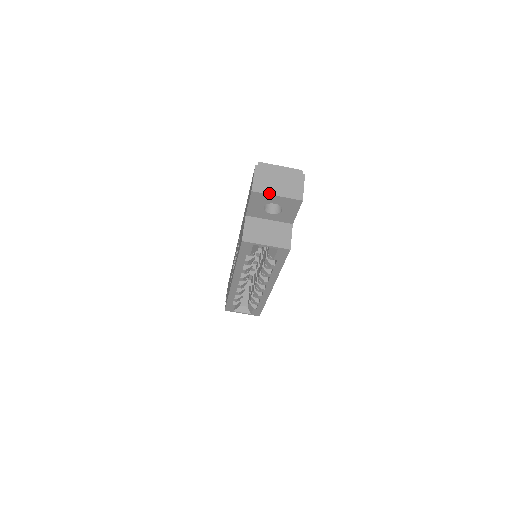
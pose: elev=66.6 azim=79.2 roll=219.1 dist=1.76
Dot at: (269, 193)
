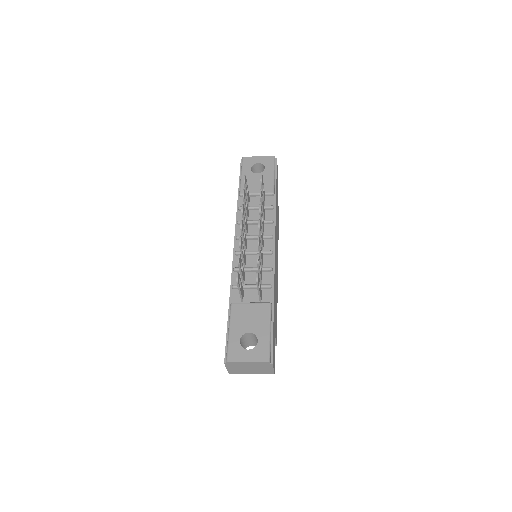
Dot at: (244, 373)
